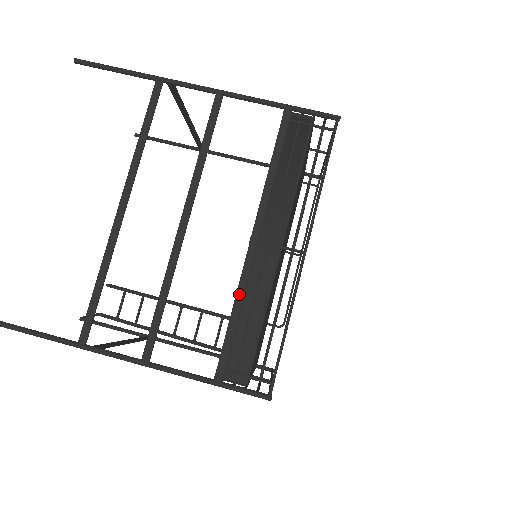
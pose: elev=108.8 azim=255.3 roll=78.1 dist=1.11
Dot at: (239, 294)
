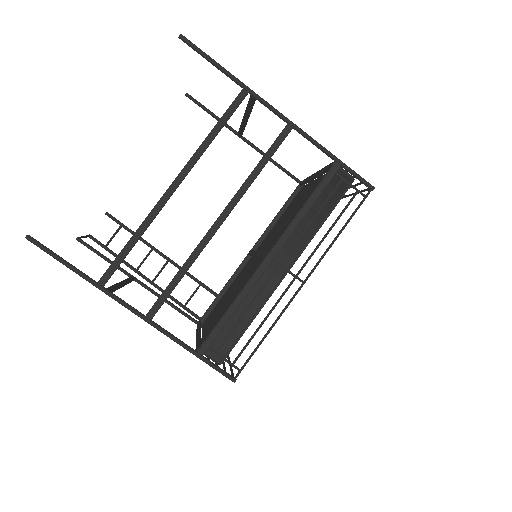
Dot at: (242, 295)
